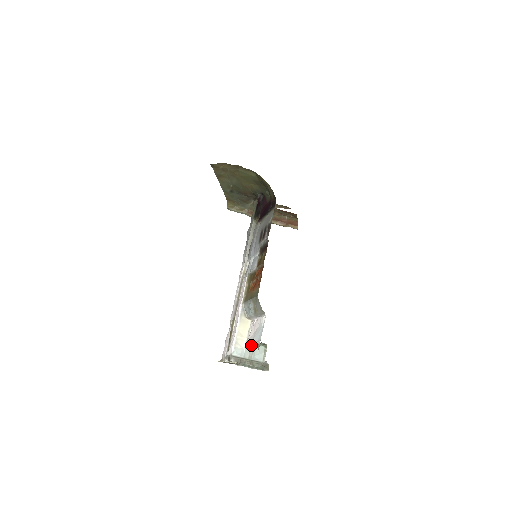
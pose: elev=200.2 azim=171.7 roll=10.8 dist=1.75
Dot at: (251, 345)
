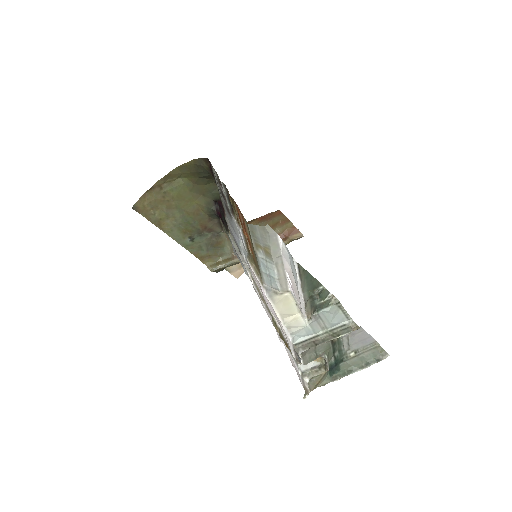
Dot at: (313, 315)
